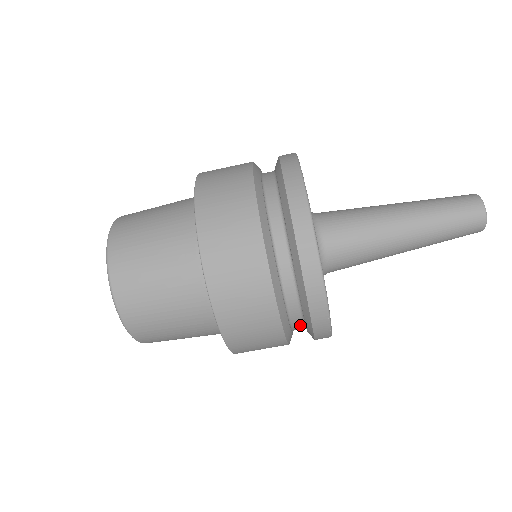
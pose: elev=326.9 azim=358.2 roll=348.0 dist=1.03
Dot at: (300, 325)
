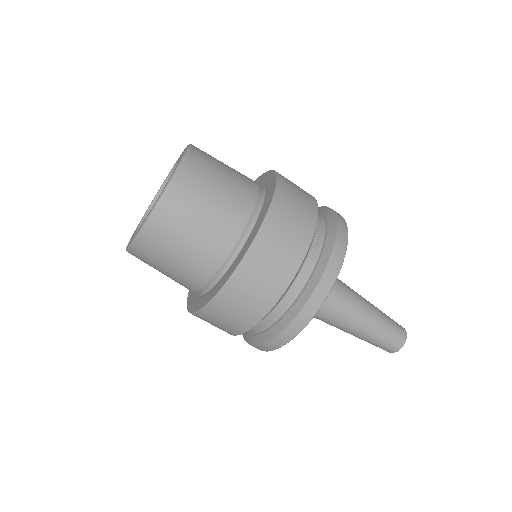
Dot at: occluded
